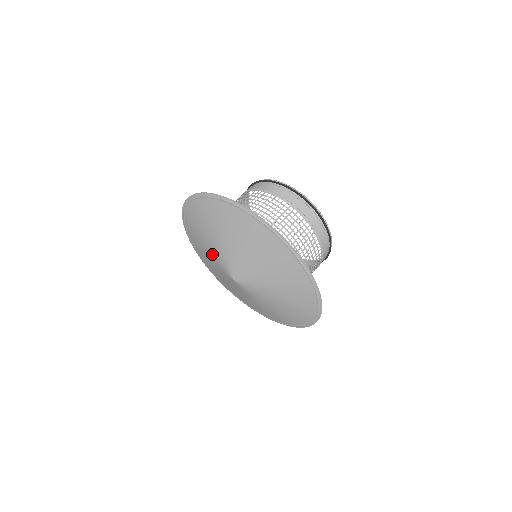
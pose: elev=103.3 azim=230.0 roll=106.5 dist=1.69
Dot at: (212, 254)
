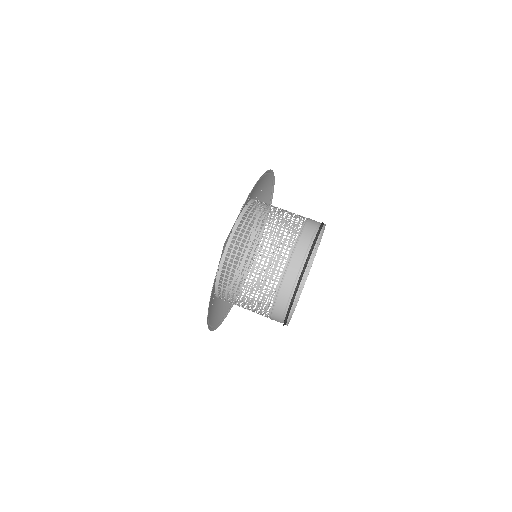
Dot at: occluded
